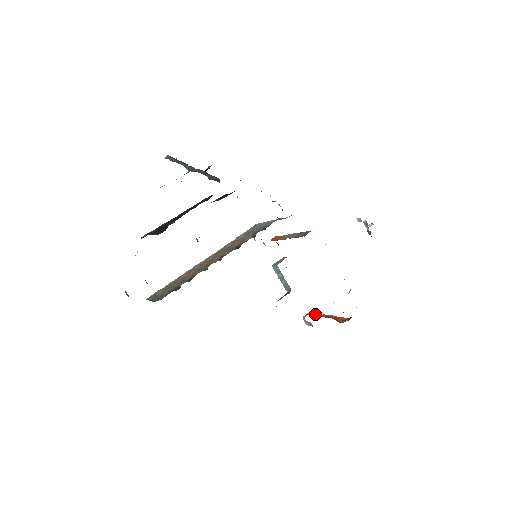
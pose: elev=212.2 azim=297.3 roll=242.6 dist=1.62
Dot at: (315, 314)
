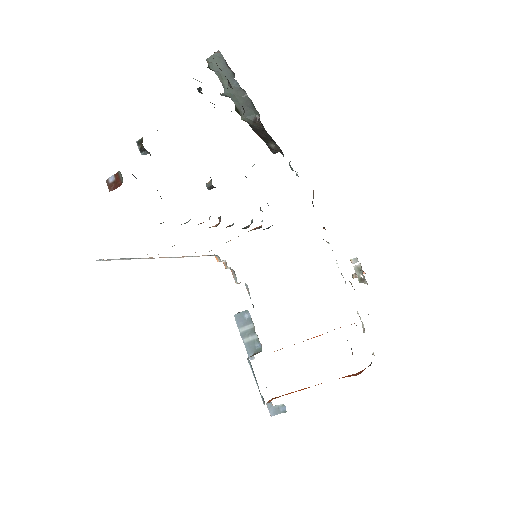
Dot at: (289, 393)
